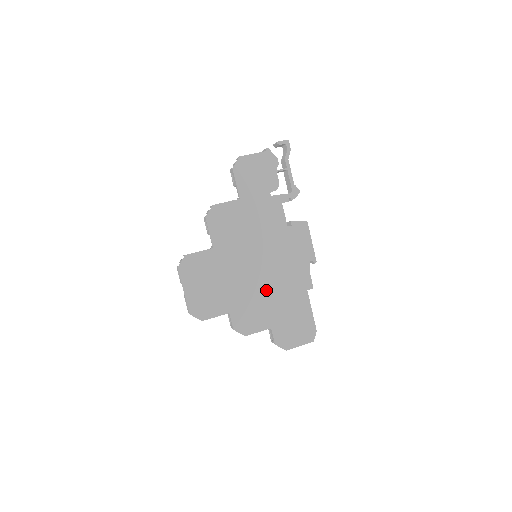
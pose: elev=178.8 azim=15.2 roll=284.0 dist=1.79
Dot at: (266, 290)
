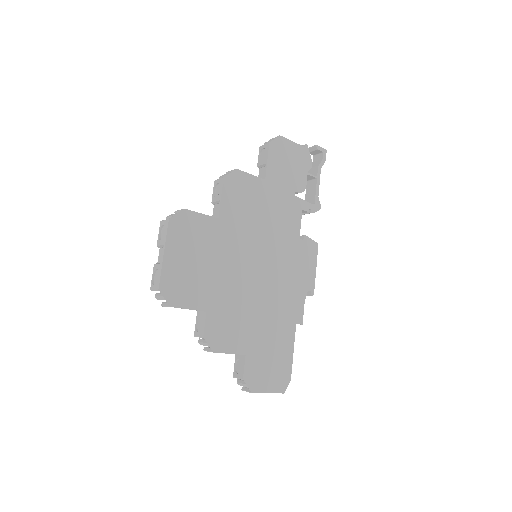
Dot at: (256, 302)
